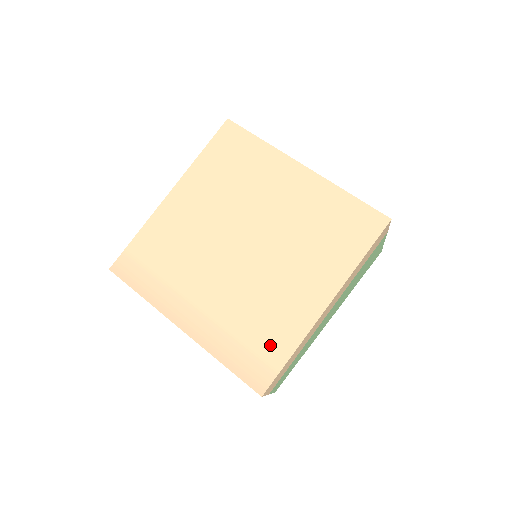
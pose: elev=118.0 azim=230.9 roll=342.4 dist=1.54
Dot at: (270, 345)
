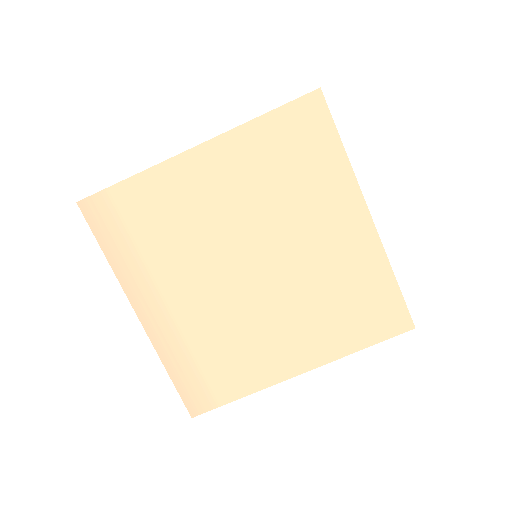
Dot at: (224, 379)
